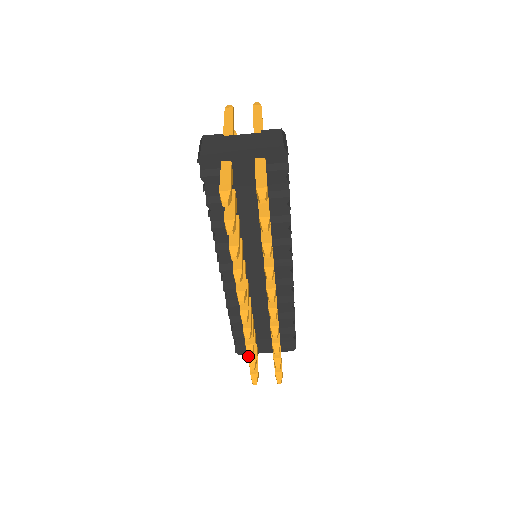
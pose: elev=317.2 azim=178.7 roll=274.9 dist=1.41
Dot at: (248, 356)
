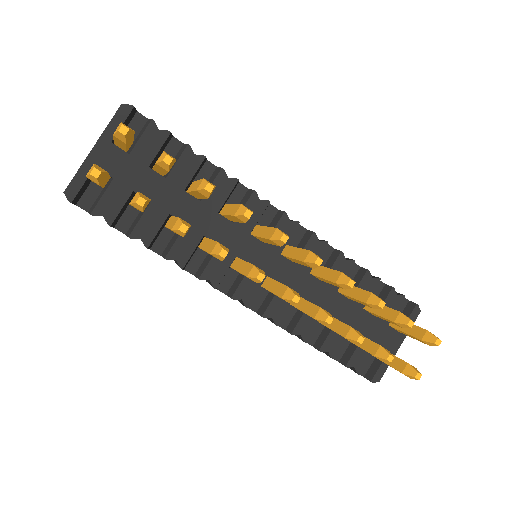
Dot at: (360, 343)
